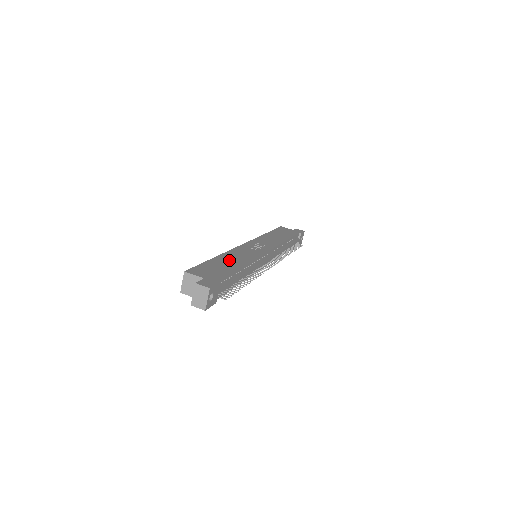
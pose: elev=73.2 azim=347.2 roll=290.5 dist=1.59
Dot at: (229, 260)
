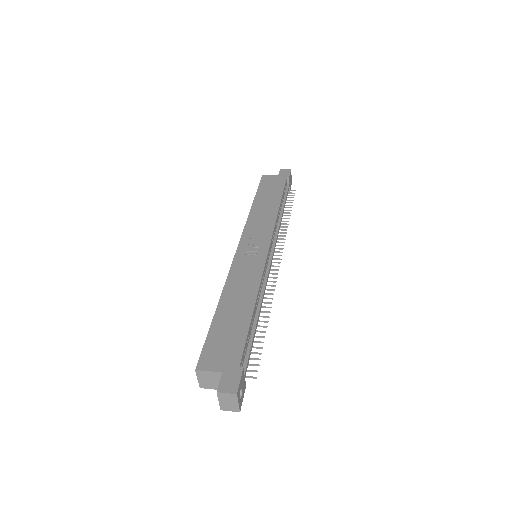
Dot at: (235, 304)
